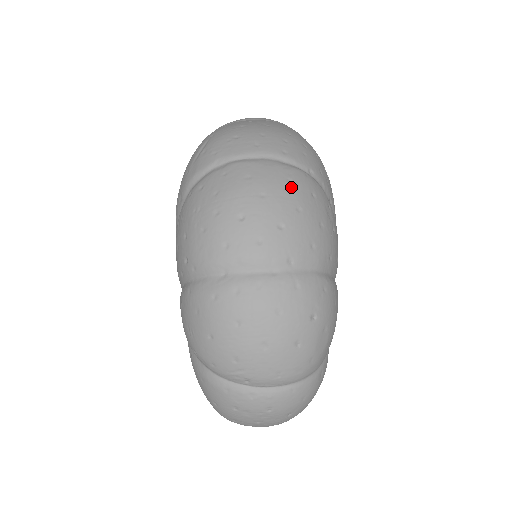
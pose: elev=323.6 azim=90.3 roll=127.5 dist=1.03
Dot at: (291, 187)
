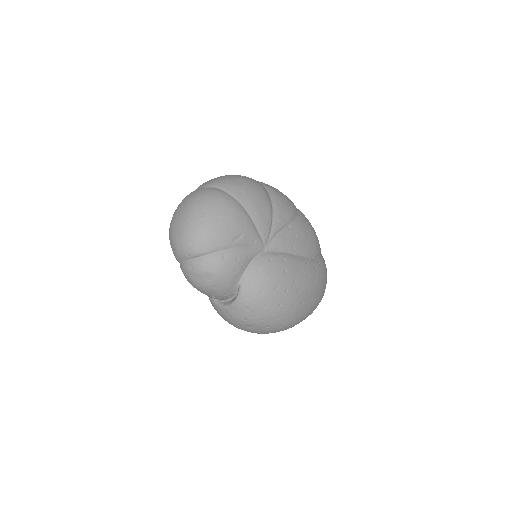
Dot at: occluded
